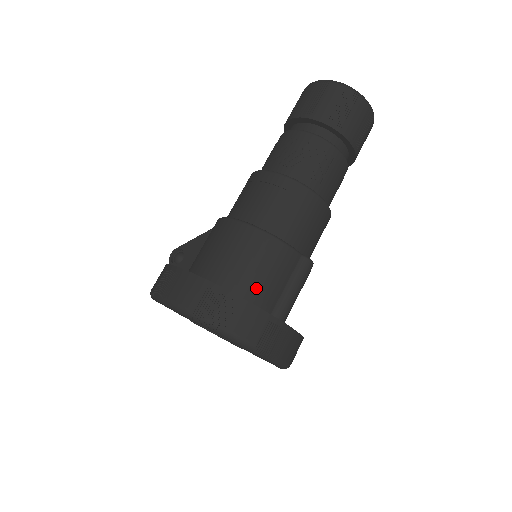
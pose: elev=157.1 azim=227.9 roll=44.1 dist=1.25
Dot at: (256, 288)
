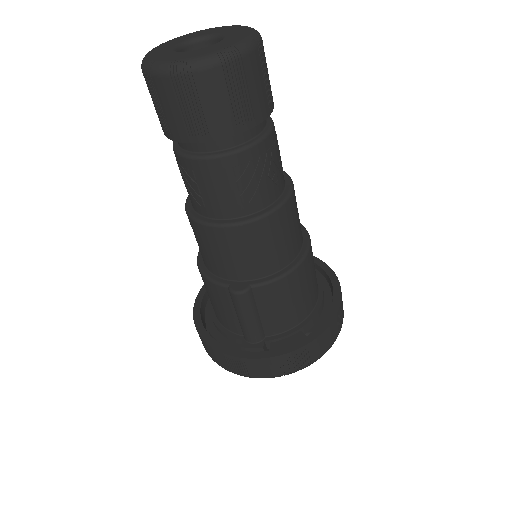
Dot at: (220, 316)
